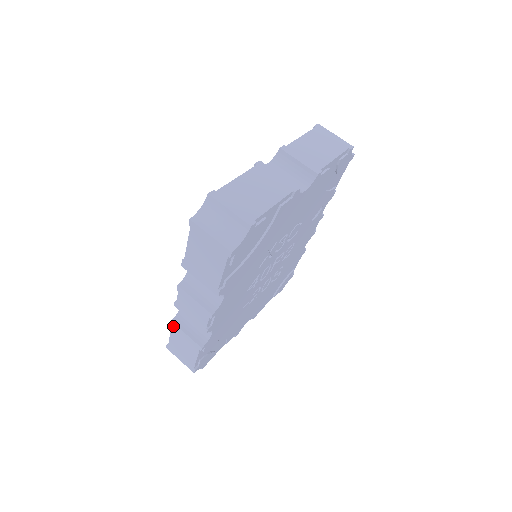
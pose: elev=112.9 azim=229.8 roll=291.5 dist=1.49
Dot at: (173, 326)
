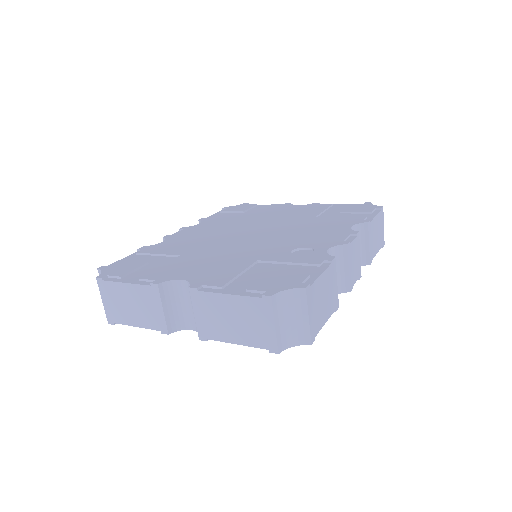
Dot at: occluded
